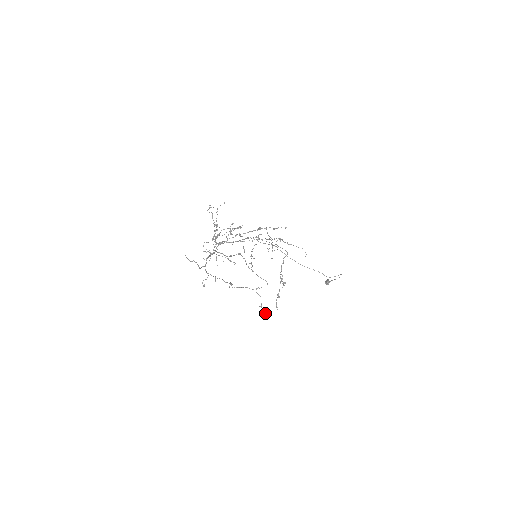
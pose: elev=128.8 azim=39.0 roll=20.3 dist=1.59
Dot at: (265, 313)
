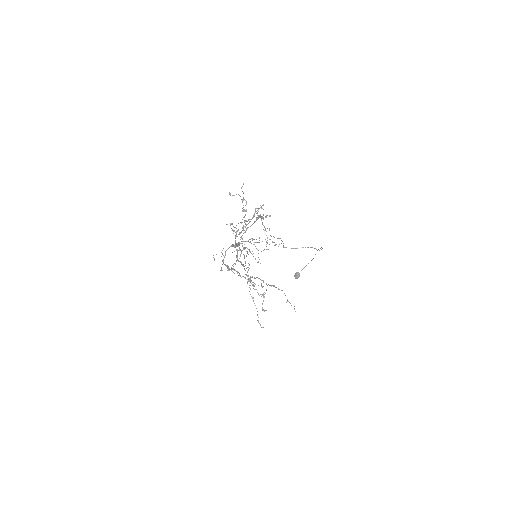
Dot at: (294, 306)
